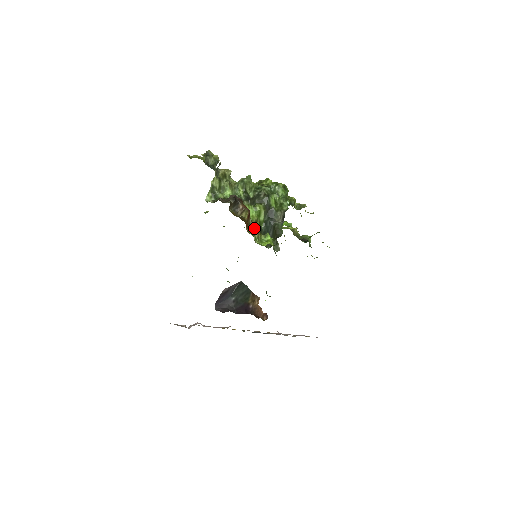
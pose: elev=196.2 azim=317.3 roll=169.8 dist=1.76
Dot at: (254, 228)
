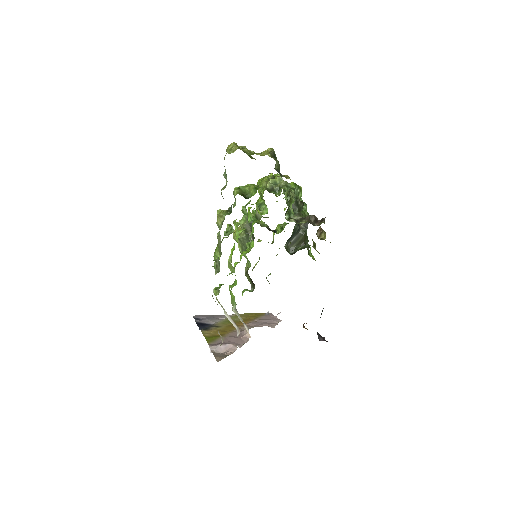
Dot at: (315, 245)
